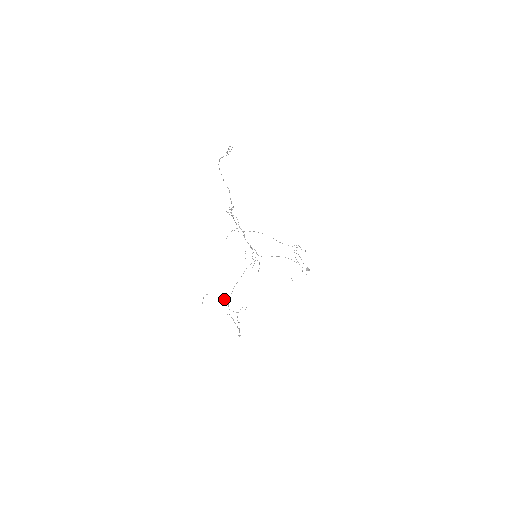
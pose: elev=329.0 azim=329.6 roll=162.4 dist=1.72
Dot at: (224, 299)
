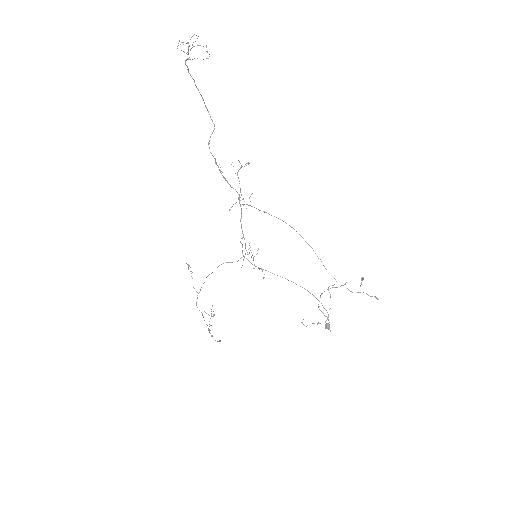
Dot at: occluded
